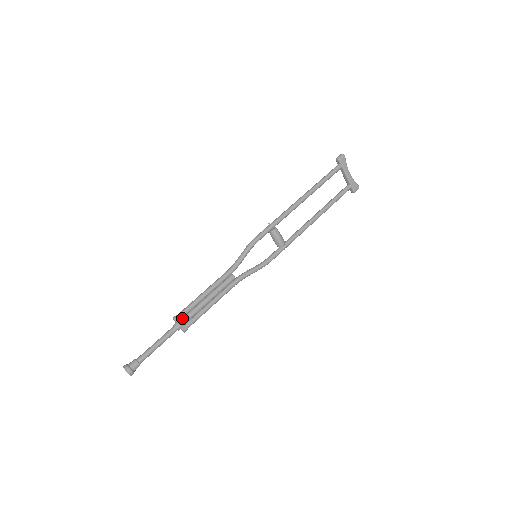
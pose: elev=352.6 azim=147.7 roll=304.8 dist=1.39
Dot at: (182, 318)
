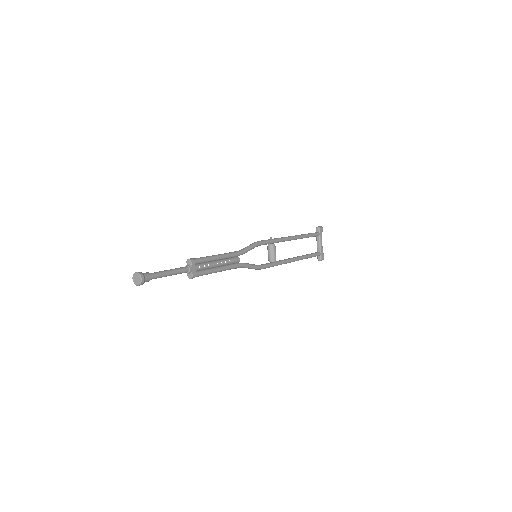
Dot at: (195, 264)
